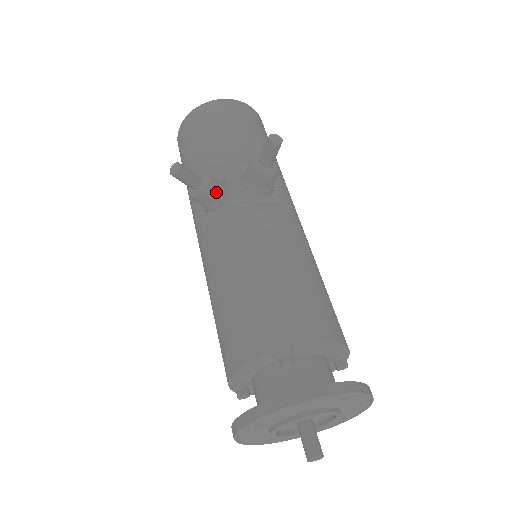
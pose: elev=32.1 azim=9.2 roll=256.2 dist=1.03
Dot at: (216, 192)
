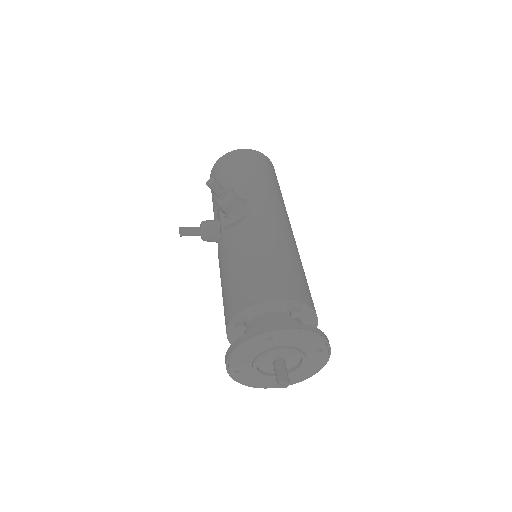
Dot at: (210, 230)
